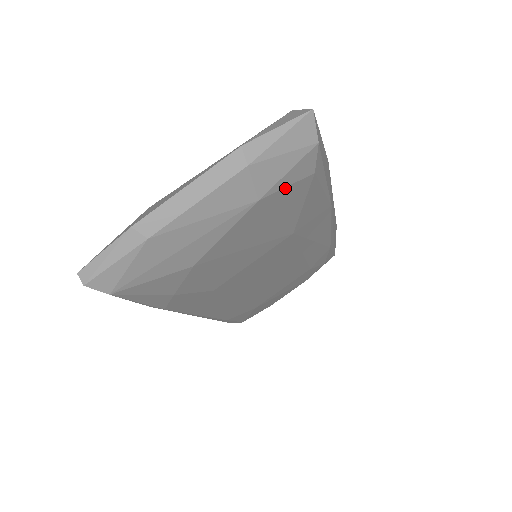
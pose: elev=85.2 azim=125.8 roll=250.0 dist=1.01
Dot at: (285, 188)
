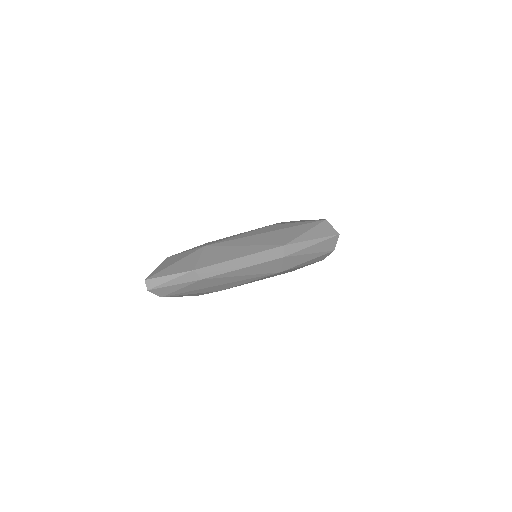
Dot at: (301, 266)
